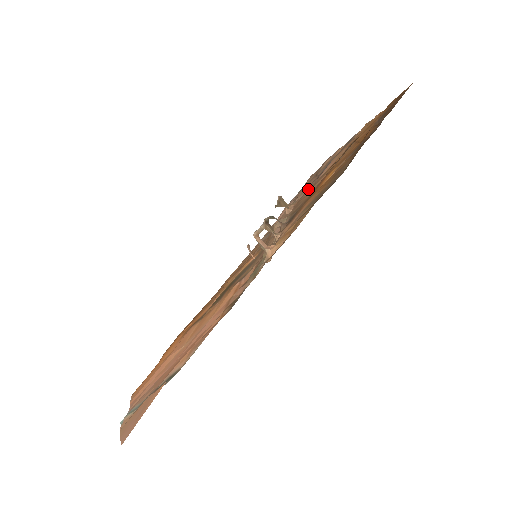
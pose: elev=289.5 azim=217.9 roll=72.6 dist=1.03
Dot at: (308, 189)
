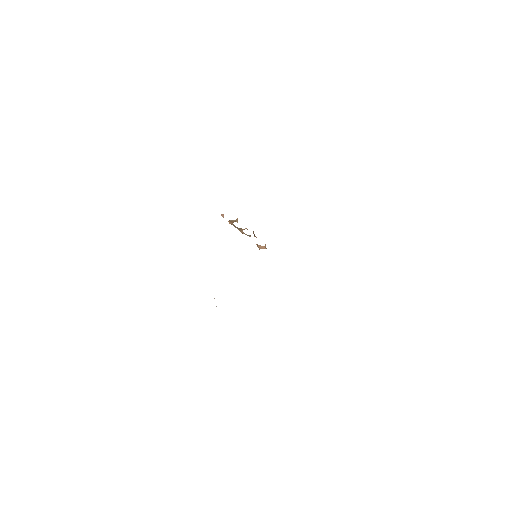
Dot at: occluded
